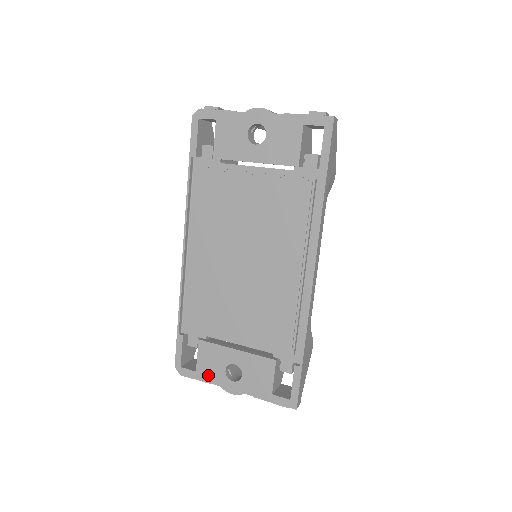
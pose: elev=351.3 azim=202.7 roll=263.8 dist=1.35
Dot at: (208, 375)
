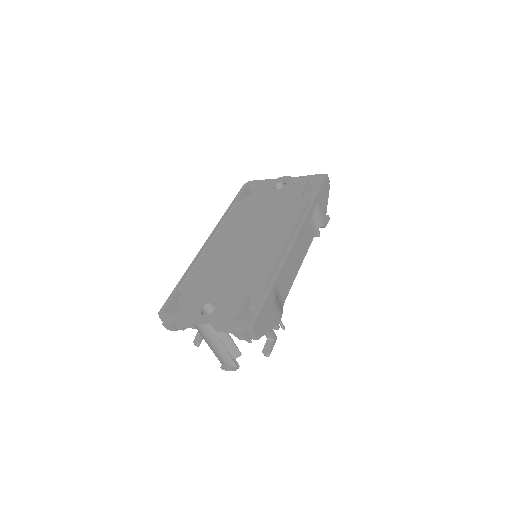
Dot at: (184, 314)
